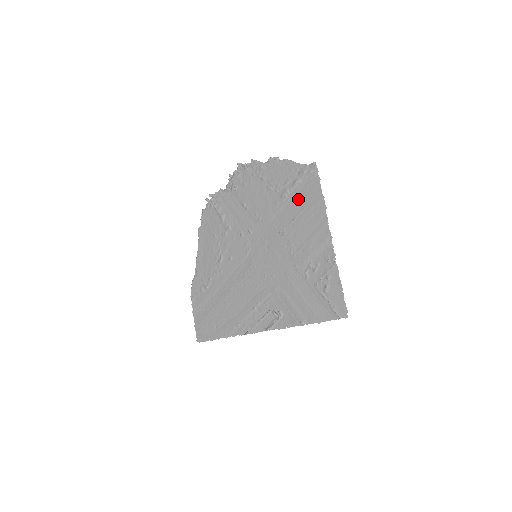
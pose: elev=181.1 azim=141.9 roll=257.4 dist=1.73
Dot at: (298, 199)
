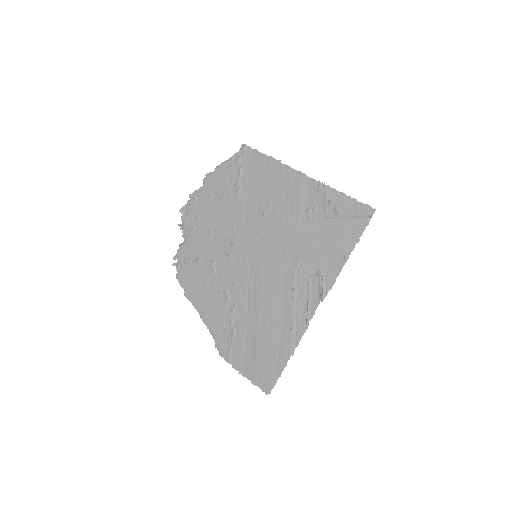
Dot at: (252, 179)
